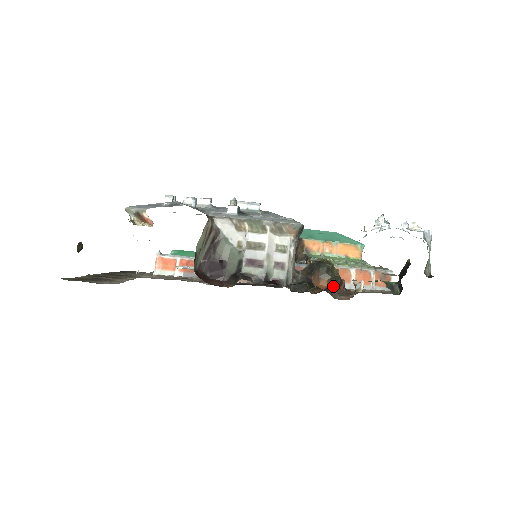
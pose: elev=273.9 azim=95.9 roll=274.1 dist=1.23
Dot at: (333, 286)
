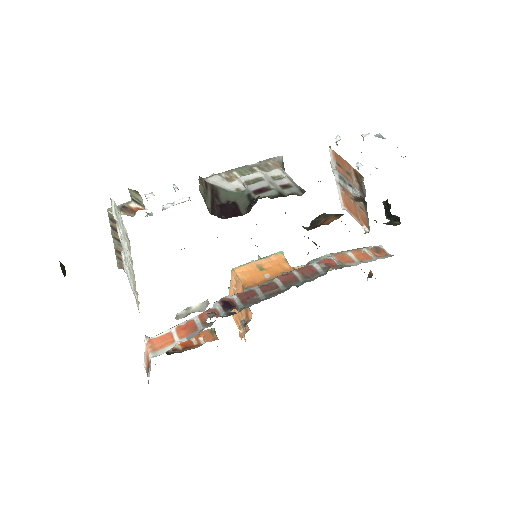
Dot at: occluded
